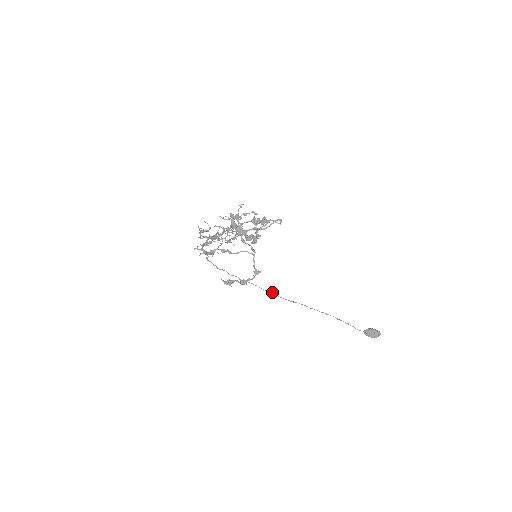
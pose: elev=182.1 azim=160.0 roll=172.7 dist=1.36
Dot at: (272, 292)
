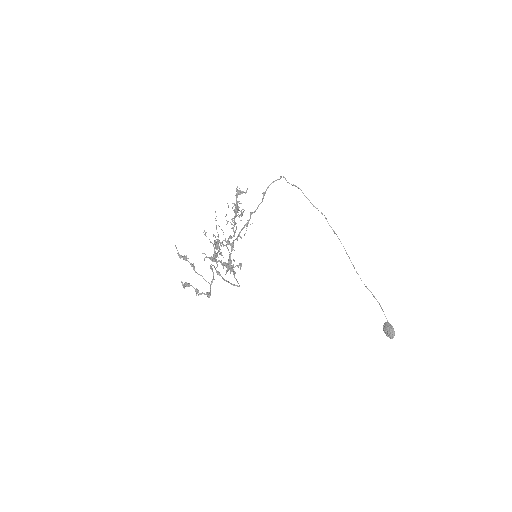
Dot at: occluded
